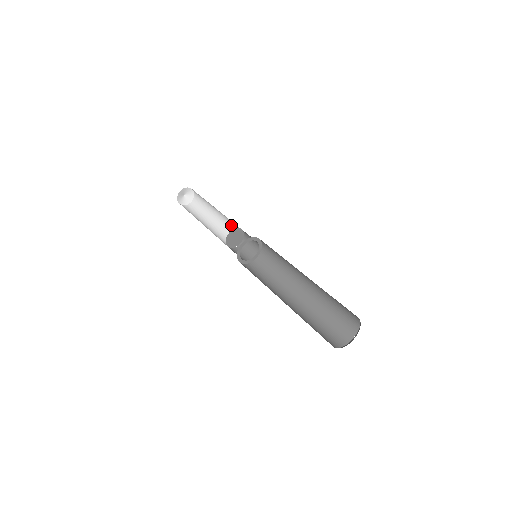
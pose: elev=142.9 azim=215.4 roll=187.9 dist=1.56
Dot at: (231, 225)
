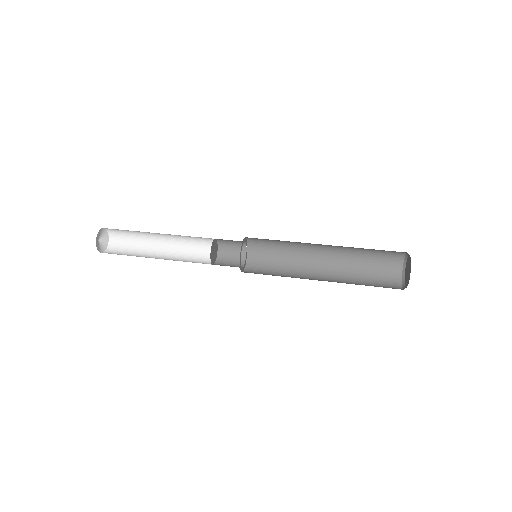
Dot at: (191, 248)
